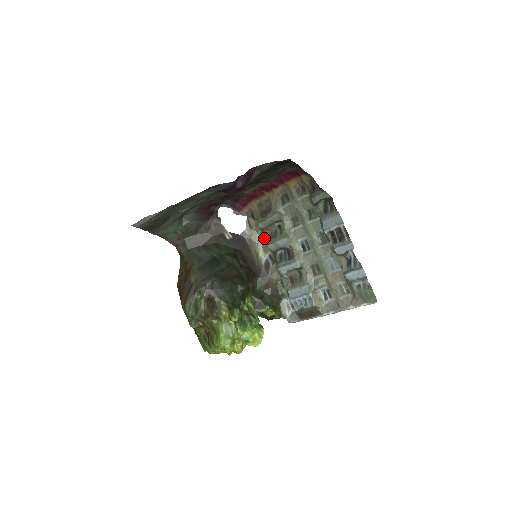
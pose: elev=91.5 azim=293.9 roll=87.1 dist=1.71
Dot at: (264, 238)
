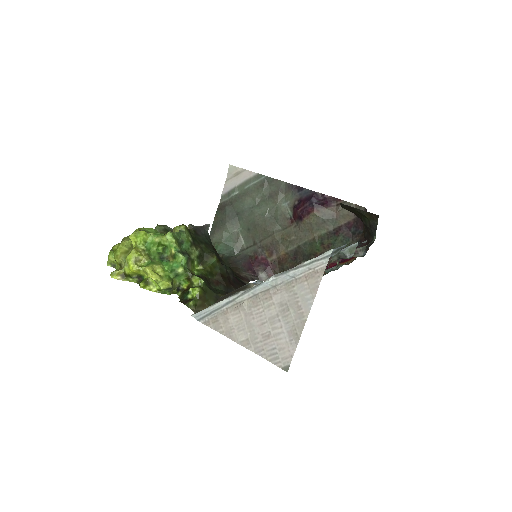
Dot at: occluded
